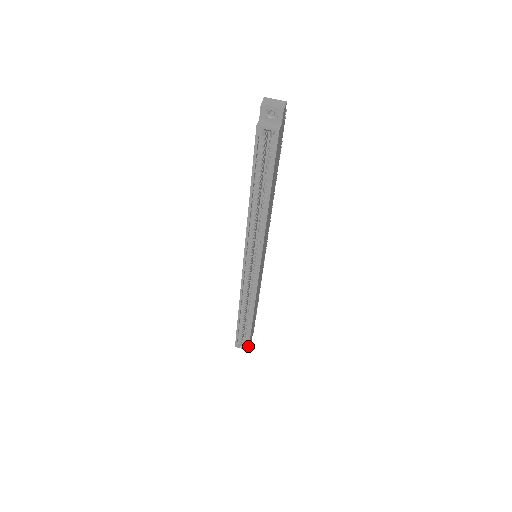
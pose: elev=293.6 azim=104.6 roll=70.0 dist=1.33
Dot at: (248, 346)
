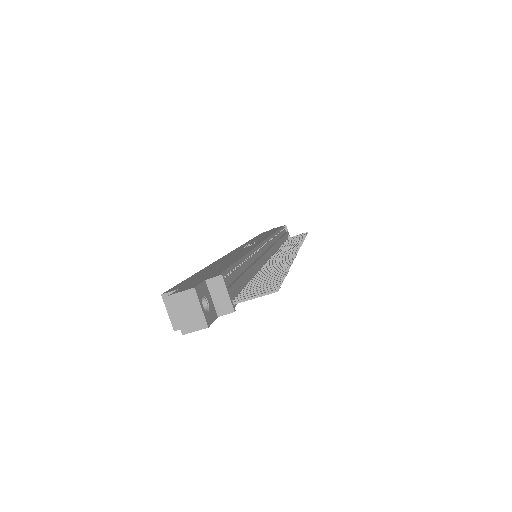
Dot at: occluded
